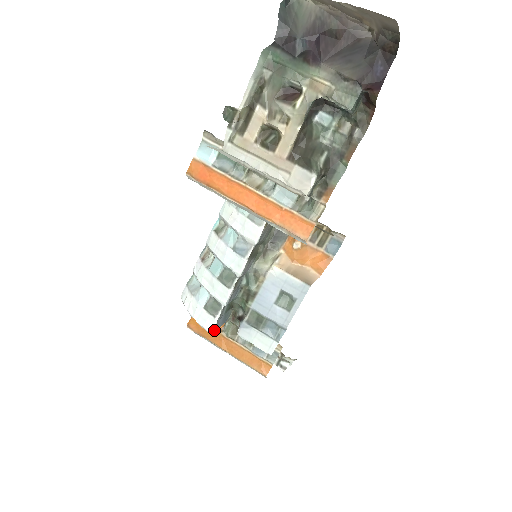
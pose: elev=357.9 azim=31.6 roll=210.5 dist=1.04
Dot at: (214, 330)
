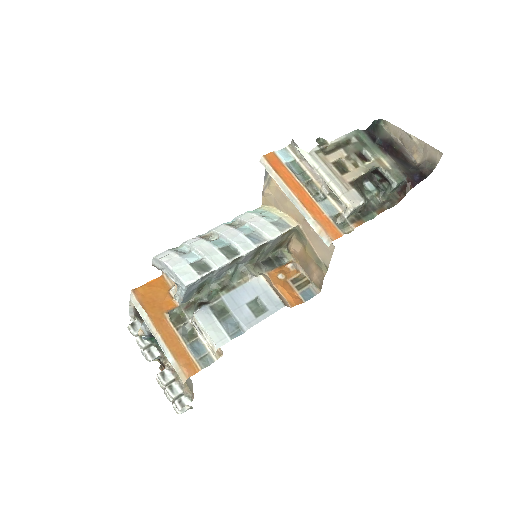
Dot at: (190, 285)
